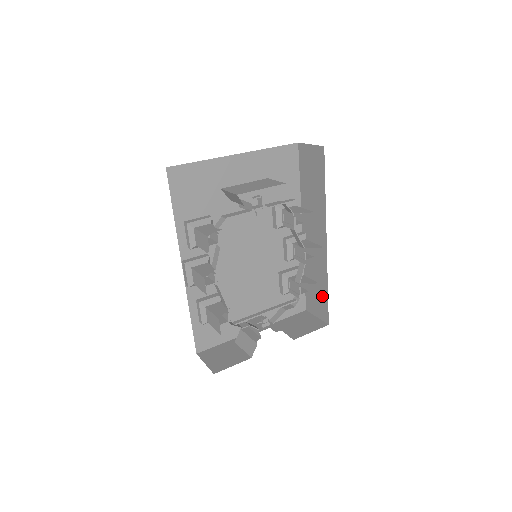
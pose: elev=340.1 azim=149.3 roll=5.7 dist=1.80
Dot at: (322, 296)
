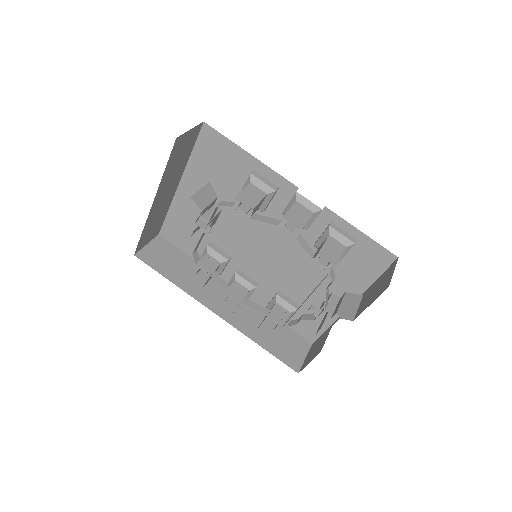
Dot at: occluded
